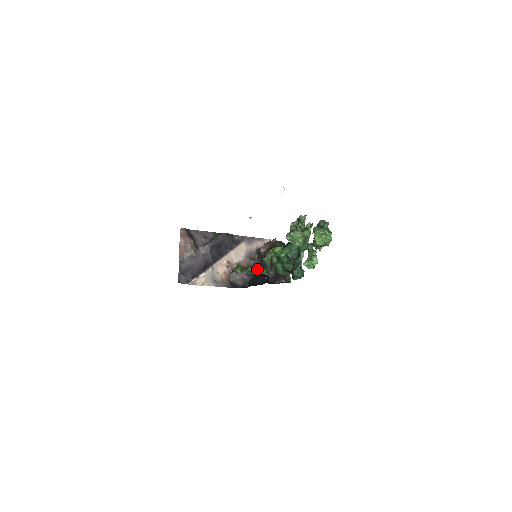
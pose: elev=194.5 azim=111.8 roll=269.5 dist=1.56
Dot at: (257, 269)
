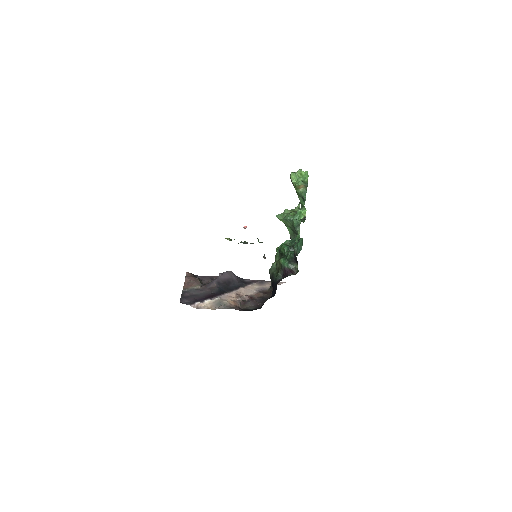
Dot at: (250, 243)
